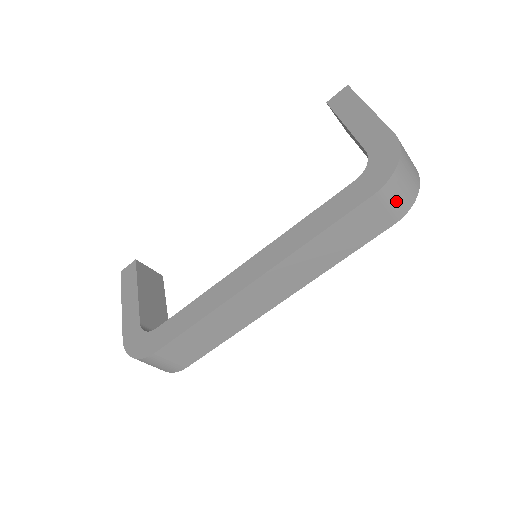
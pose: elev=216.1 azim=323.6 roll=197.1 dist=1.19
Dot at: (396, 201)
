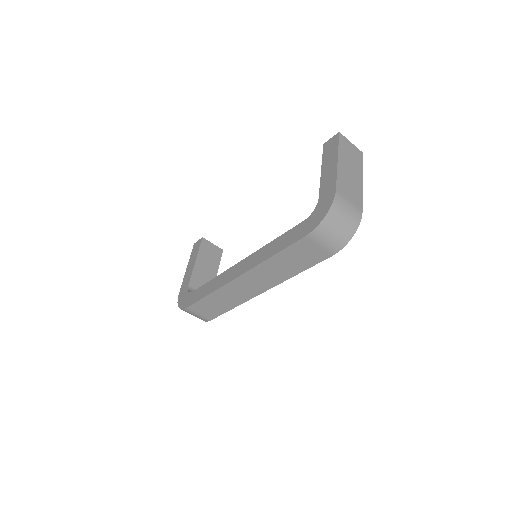
Dot at: (328, 241)
